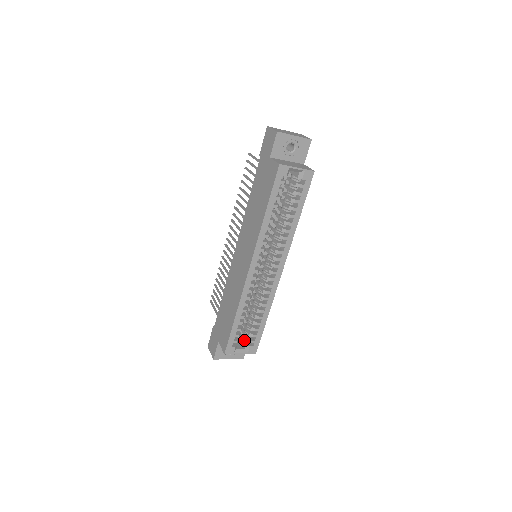
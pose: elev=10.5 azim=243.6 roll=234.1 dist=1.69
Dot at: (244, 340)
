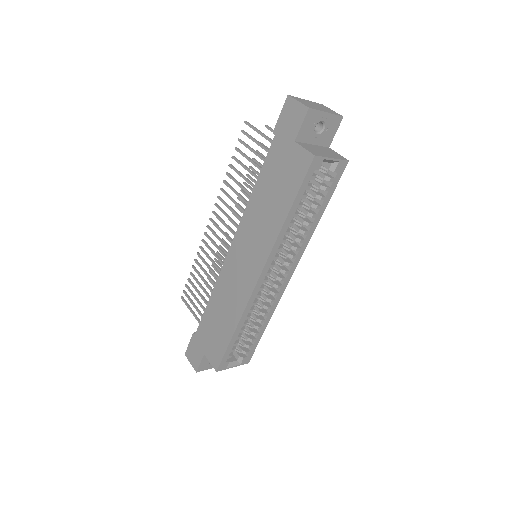
Dot at: (235, 350)
